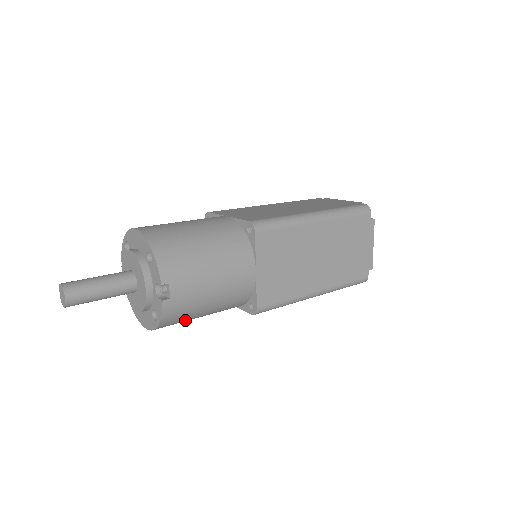
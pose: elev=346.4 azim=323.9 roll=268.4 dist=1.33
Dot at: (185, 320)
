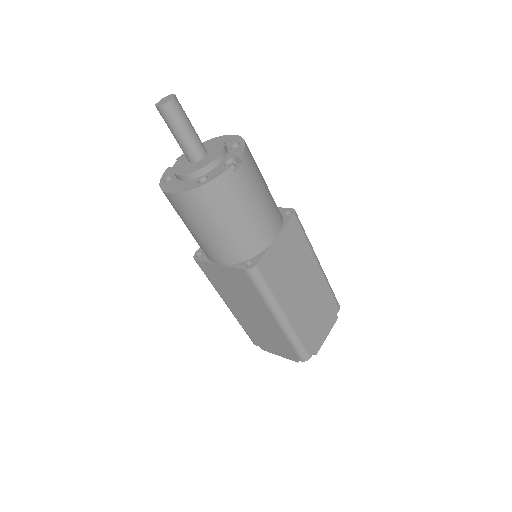
Dot at: (210, 213)
